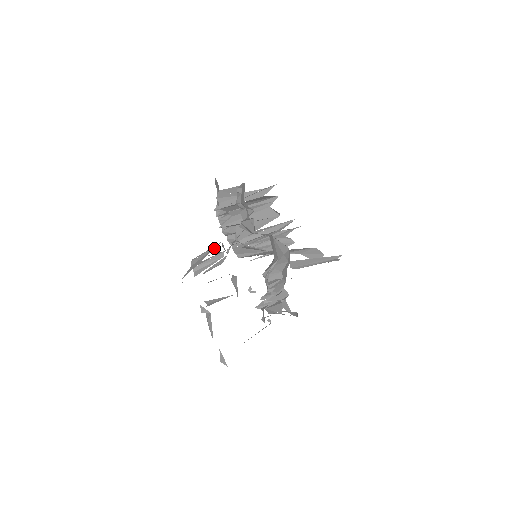
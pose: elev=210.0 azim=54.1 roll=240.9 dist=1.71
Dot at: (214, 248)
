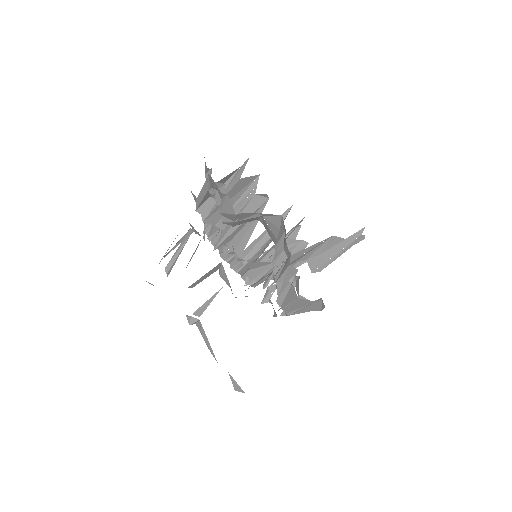
Dot at: occluded
